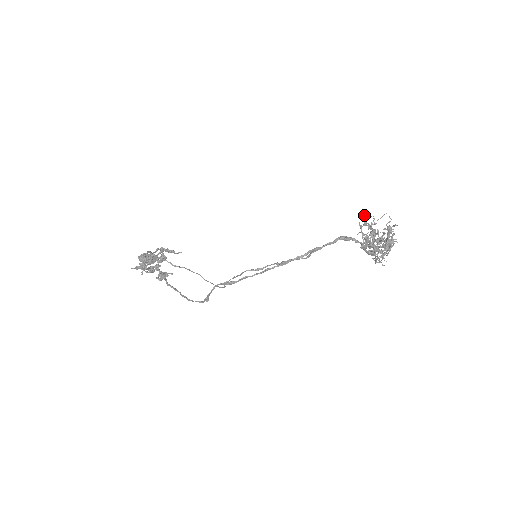
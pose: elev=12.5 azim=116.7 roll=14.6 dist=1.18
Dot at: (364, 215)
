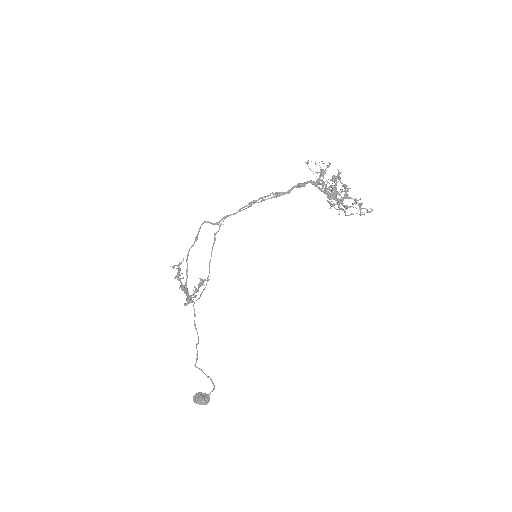
Dot at: occluded
